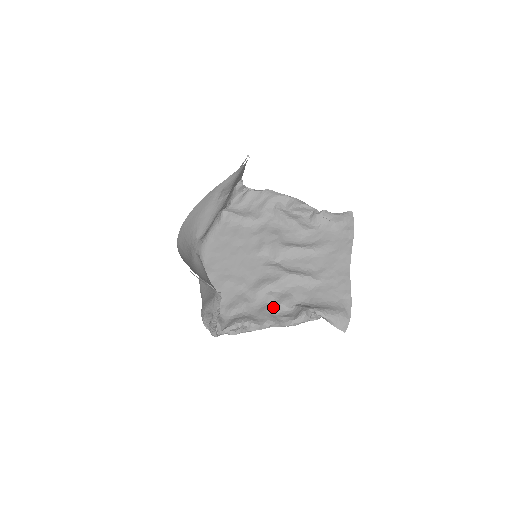
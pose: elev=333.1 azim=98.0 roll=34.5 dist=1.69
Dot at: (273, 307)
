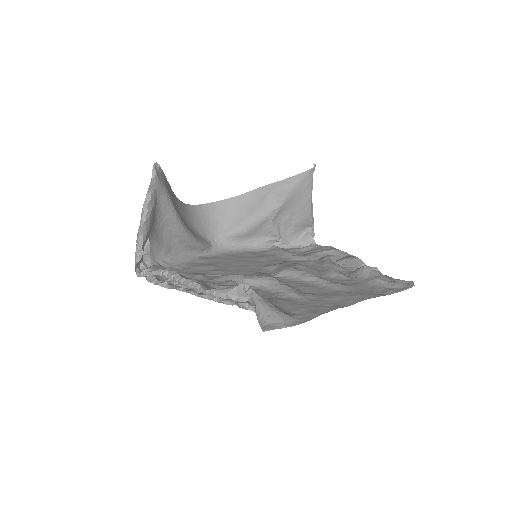
Dot at: (218, 284)
